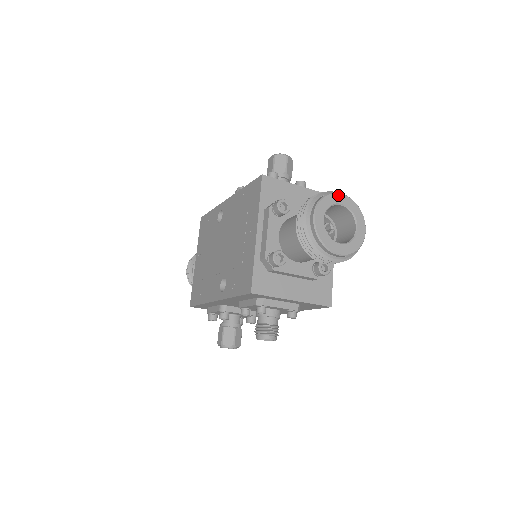
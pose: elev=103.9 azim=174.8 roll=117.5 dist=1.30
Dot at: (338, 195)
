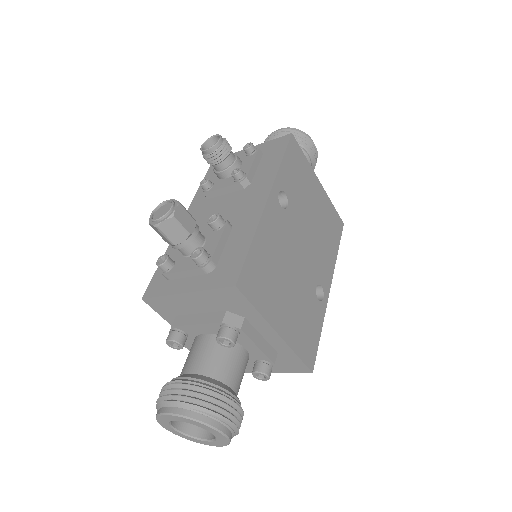
Dot at: (166, 416)
